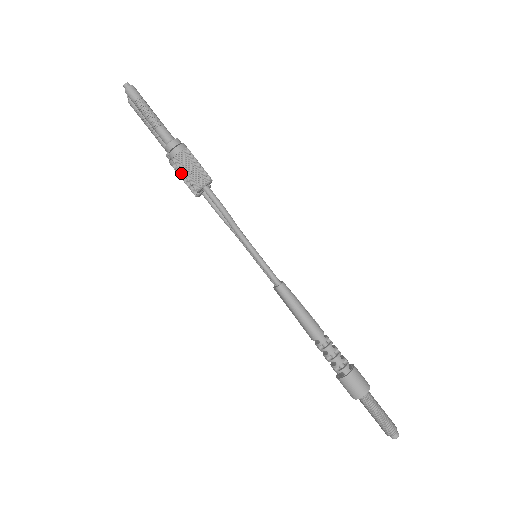
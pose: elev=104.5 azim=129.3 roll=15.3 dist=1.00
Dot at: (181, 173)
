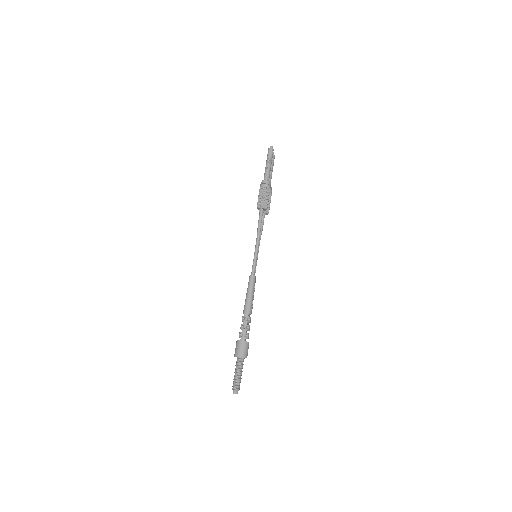
Dot at: occluded
